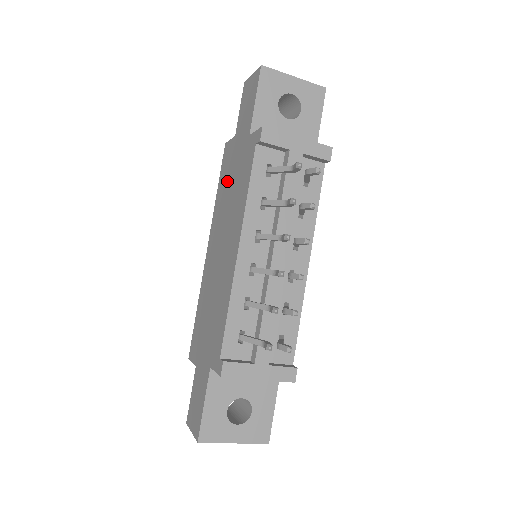
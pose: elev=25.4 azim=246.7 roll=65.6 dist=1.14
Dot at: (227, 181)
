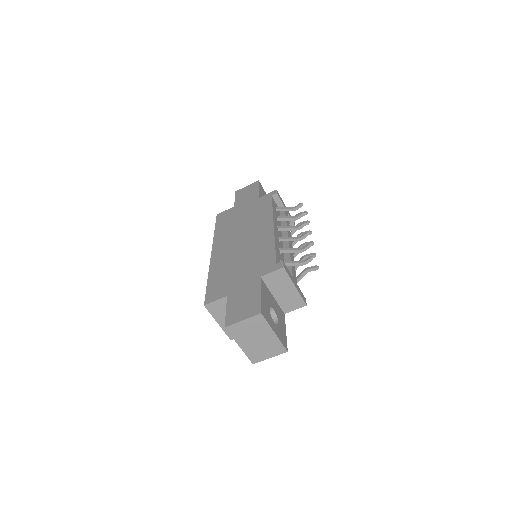
Dot at: (233, 220)
